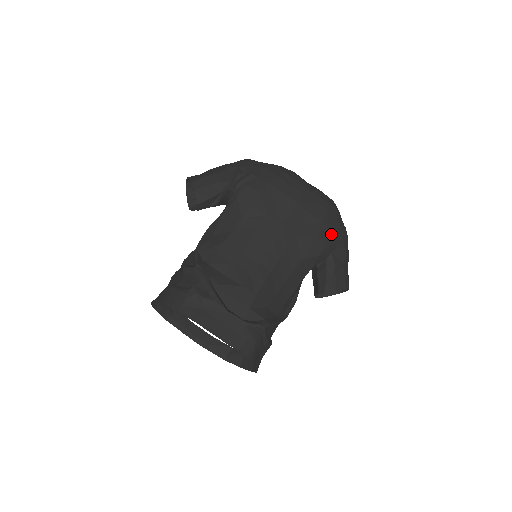
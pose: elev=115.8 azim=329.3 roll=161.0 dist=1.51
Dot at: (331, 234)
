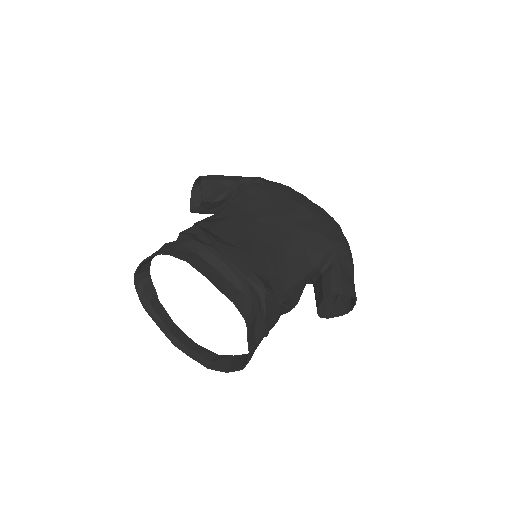
Dot at: (336, 239)
